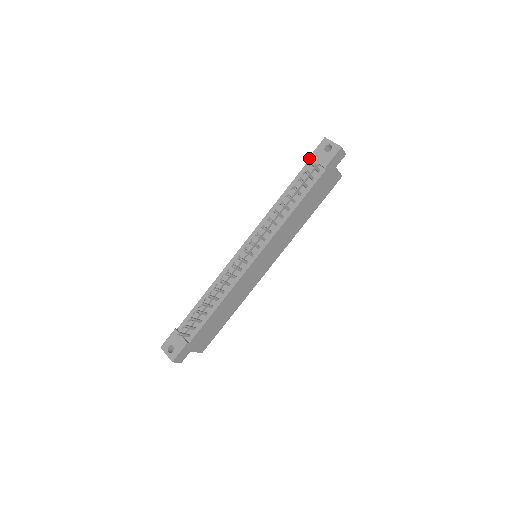
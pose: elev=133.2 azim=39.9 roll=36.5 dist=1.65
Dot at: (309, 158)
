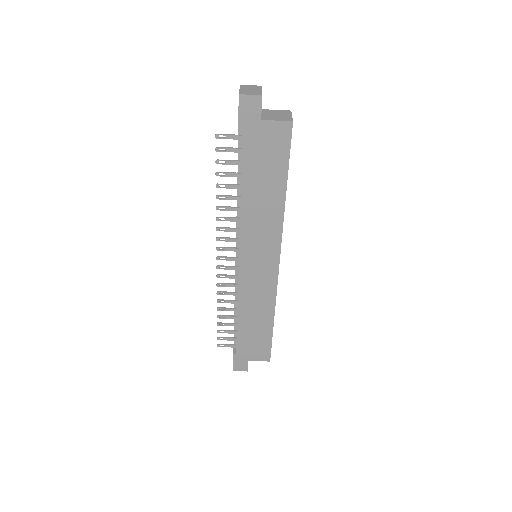
Dot at: occluded
